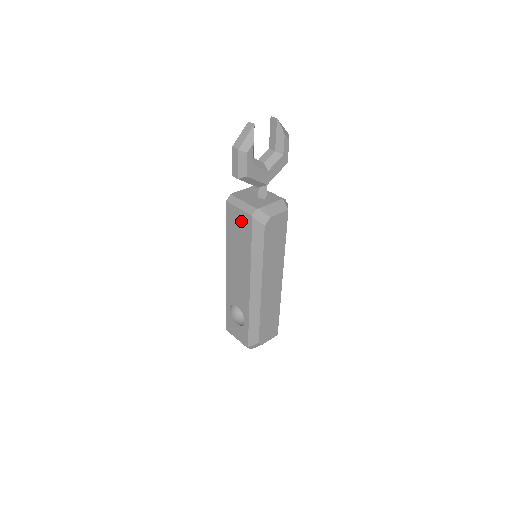
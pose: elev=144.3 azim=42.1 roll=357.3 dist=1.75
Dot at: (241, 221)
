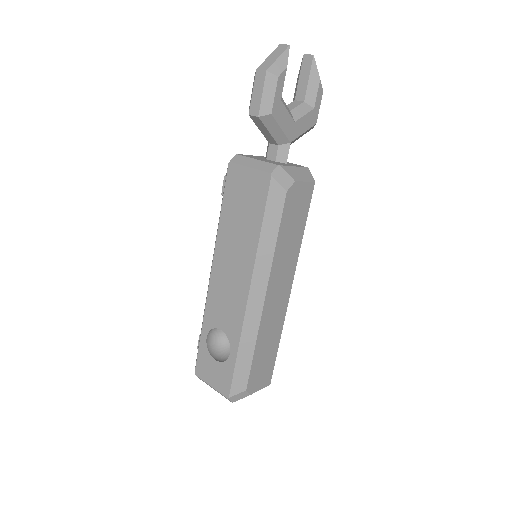
Dot at: (250, 186)
